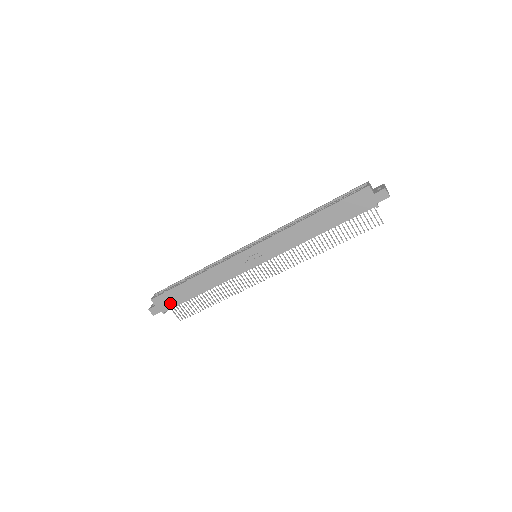
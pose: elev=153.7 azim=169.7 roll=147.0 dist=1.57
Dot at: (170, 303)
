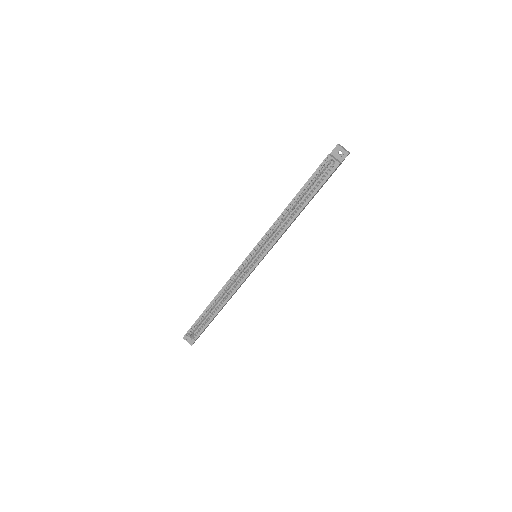
Dot at: occluded
